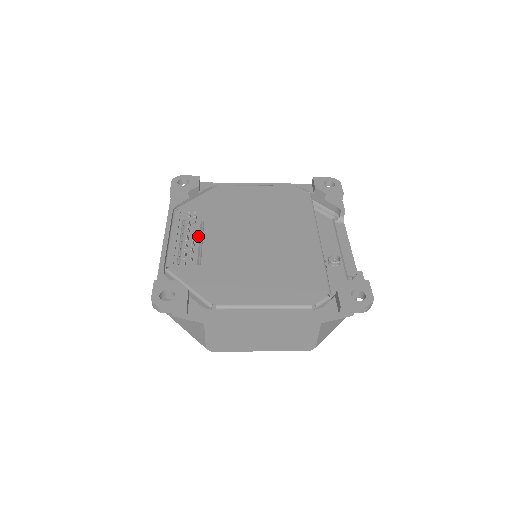
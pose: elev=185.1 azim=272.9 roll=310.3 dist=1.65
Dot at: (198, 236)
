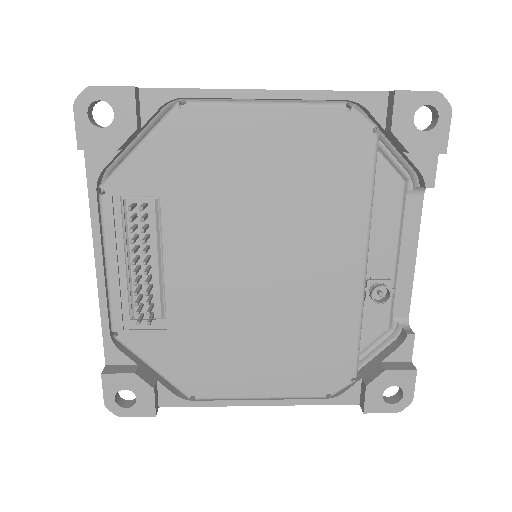
Dot at: (154, 243)
